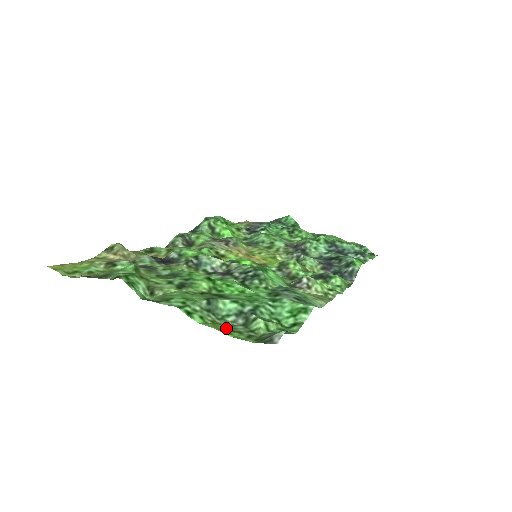
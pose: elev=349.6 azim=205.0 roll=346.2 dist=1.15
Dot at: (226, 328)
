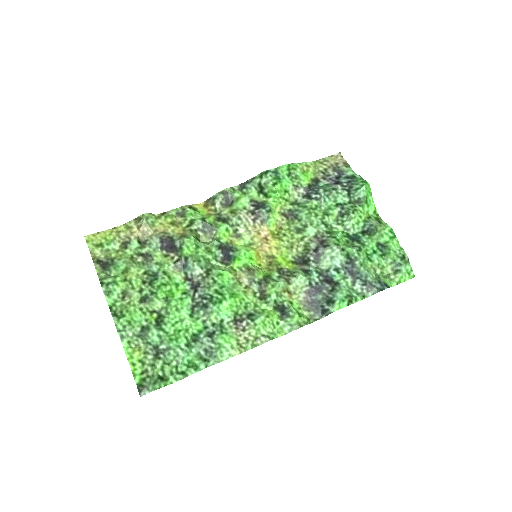
Dot at: (139, 356)
